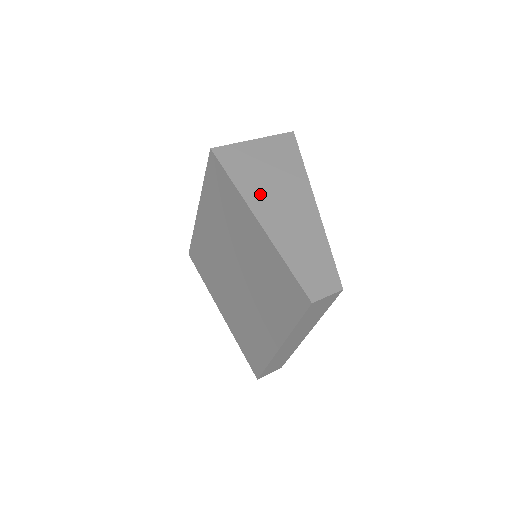
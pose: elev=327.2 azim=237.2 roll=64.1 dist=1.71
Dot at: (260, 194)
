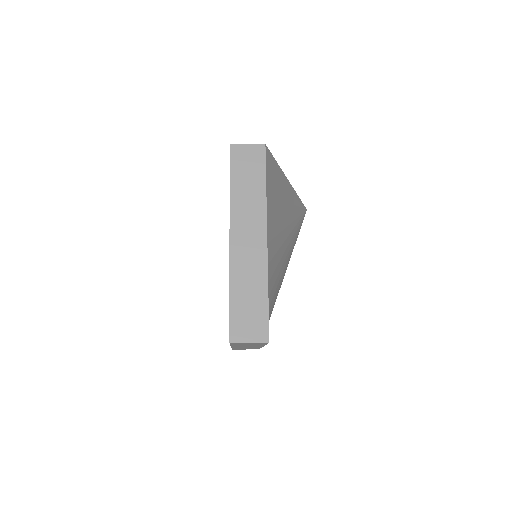
Dot at: occluded
